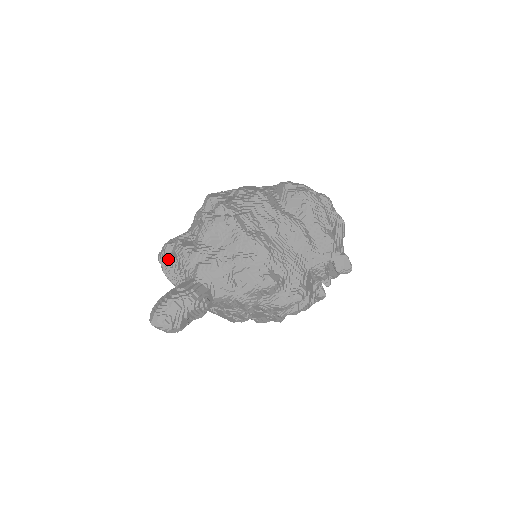
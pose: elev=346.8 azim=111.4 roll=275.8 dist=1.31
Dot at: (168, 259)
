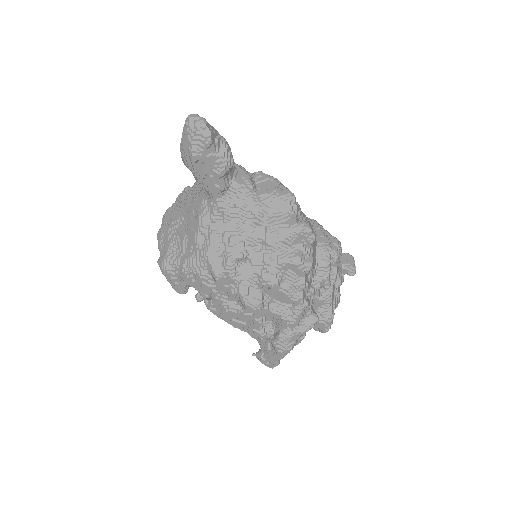
Dot at: (184, 194)
